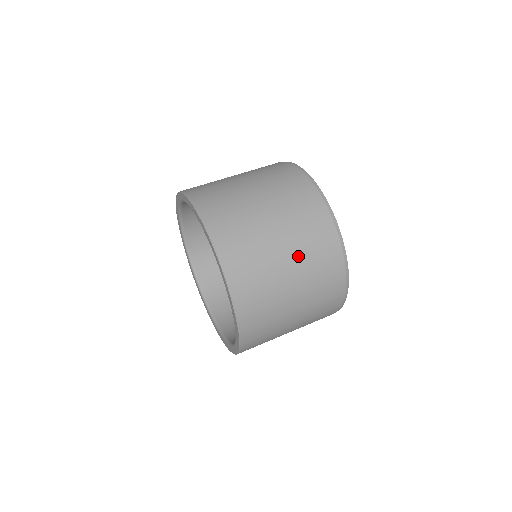
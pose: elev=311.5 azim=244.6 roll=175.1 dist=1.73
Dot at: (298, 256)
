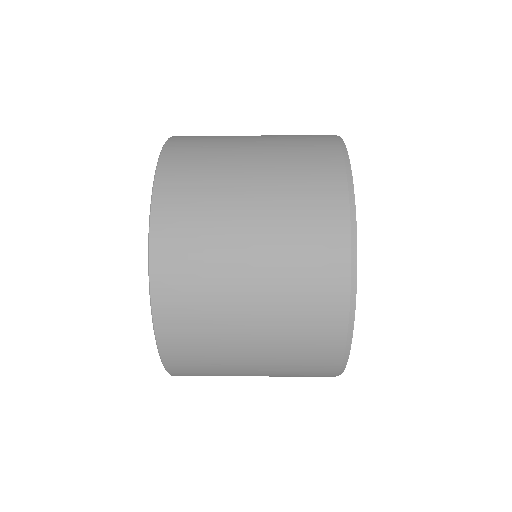
Dot at: (271, 151)
